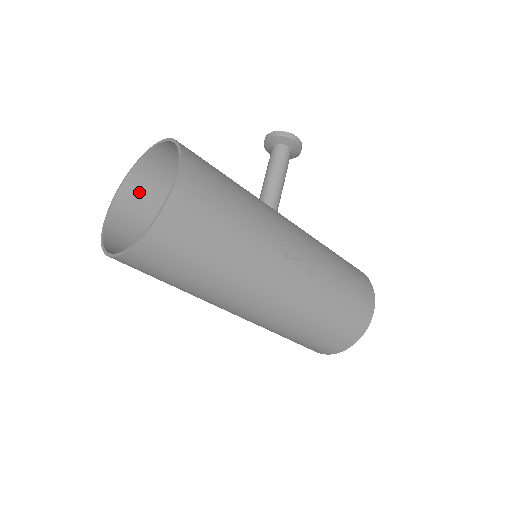
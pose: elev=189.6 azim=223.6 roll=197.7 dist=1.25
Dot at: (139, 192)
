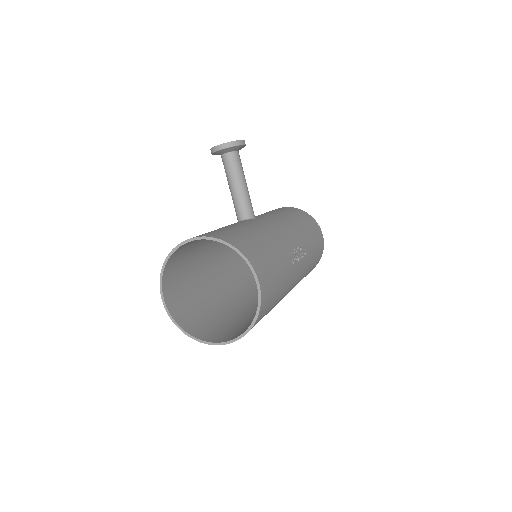
Dot at: (172, 270)
